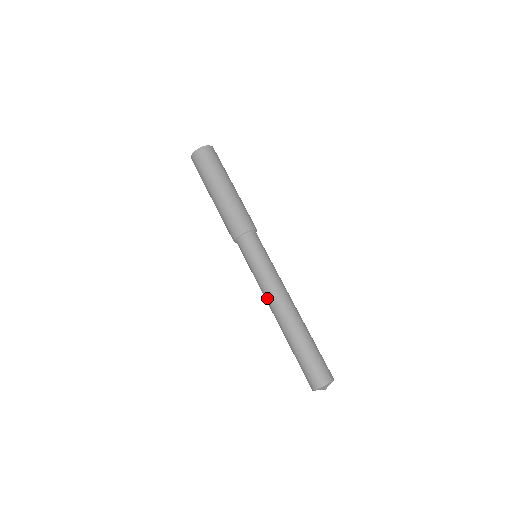
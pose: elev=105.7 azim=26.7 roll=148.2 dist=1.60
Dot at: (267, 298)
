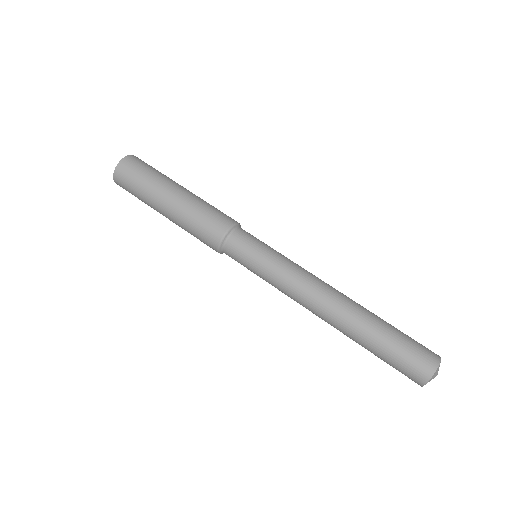
Dot at: occluded
